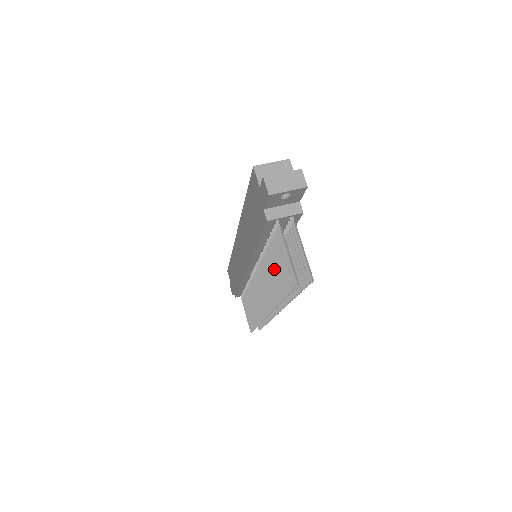
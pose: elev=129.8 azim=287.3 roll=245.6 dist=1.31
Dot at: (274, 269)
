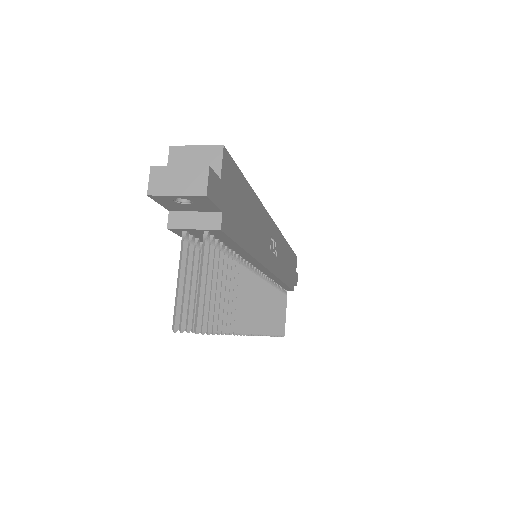
Dot at: occluded
